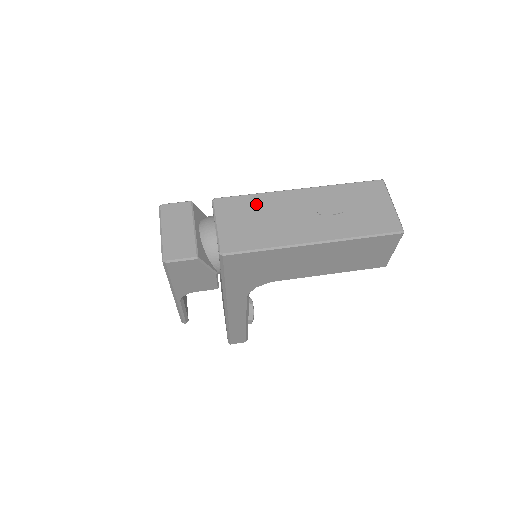
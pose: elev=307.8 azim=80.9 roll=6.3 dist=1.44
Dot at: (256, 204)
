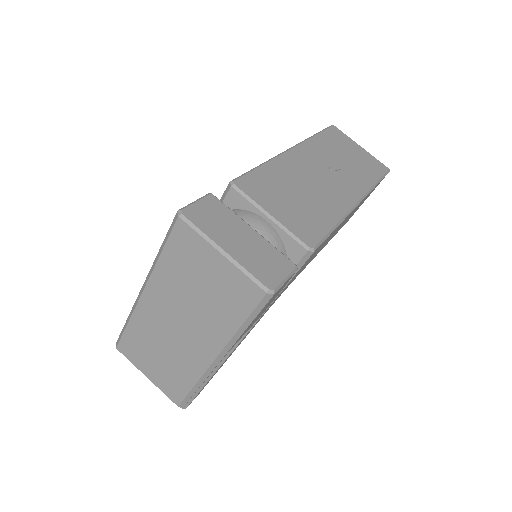
Dot at: (278, 176)
